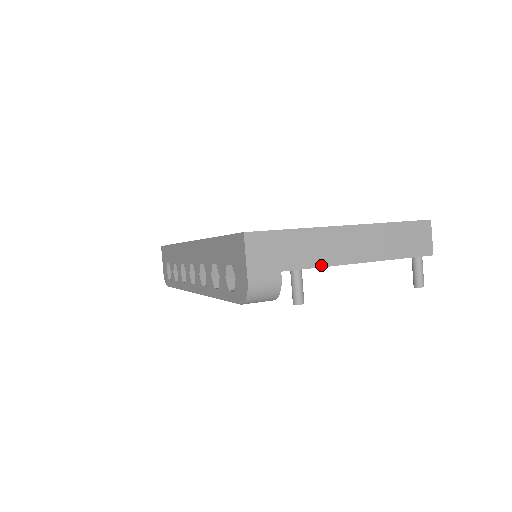
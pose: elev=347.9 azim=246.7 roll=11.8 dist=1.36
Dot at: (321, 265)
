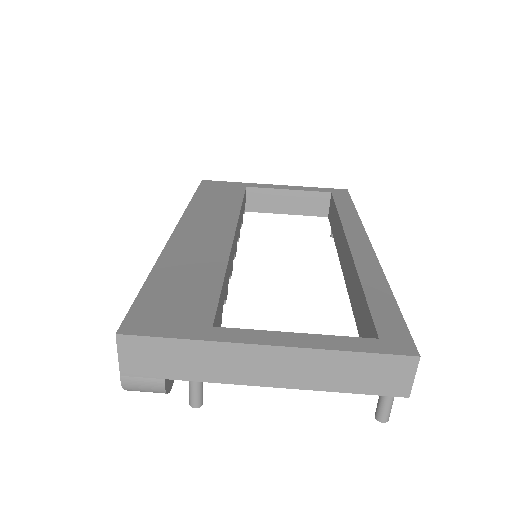
Dot at: (221, 381)
